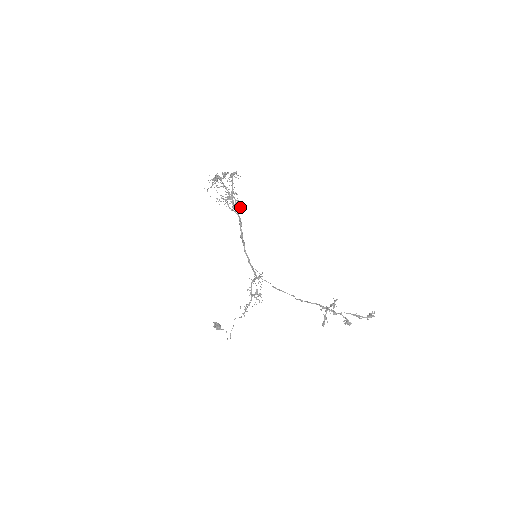
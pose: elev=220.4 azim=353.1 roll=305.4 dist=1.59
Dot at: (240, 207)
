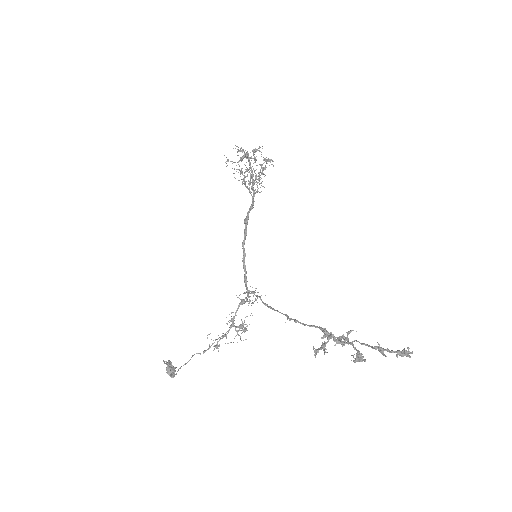
Dot at: (259, 192)
